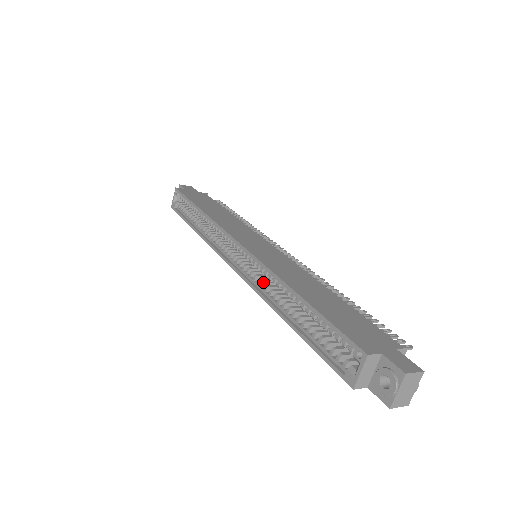
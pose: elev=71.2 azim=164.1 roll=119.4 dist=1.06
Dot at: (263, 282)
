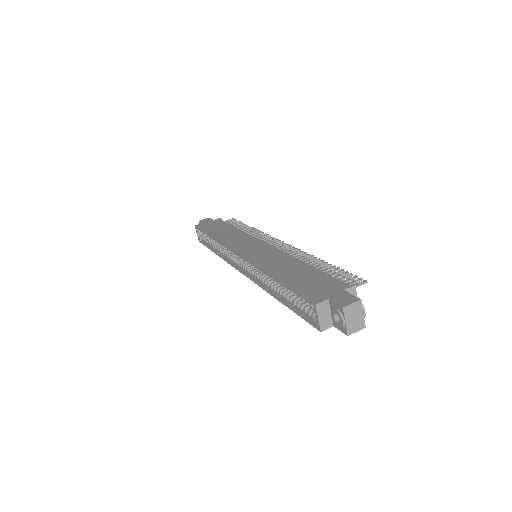
Dot at: (259, 276)
